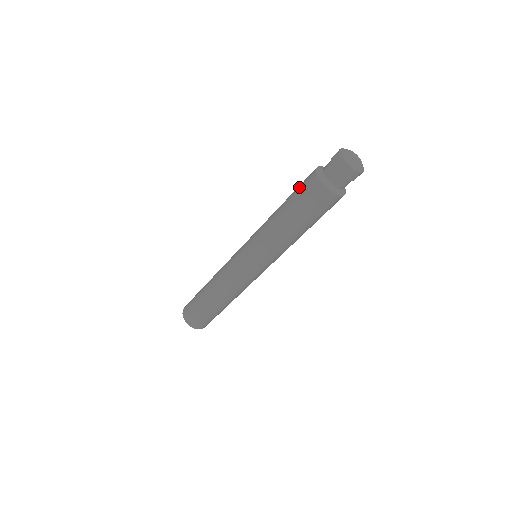
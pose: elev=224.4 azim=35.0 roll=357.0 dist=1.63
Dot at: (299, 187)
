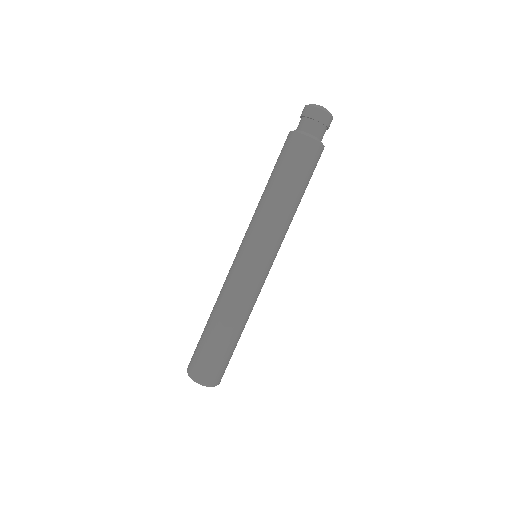
Dot at: (279, 155)
